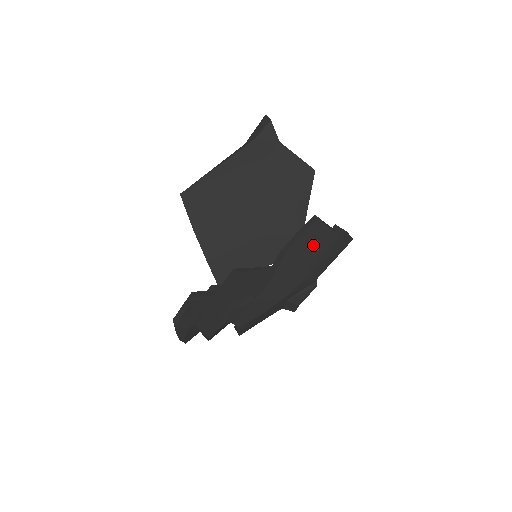
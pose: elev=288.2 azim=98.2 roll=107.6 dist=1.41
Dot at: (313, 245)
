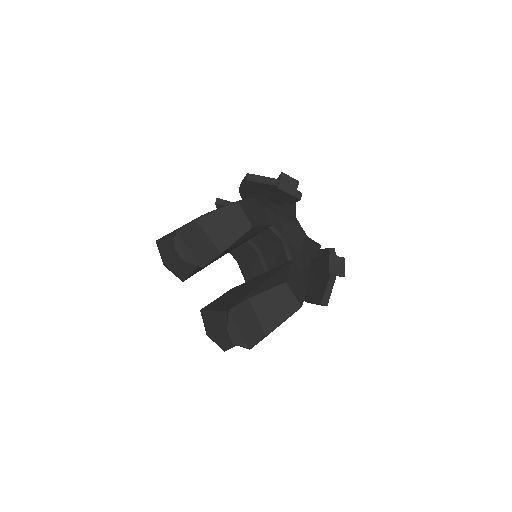
Dot at: occluded
